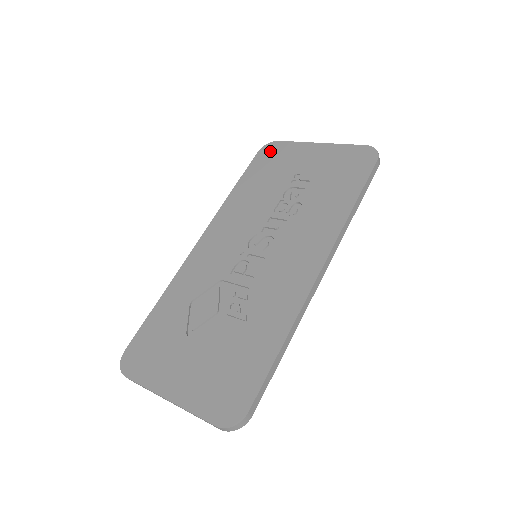
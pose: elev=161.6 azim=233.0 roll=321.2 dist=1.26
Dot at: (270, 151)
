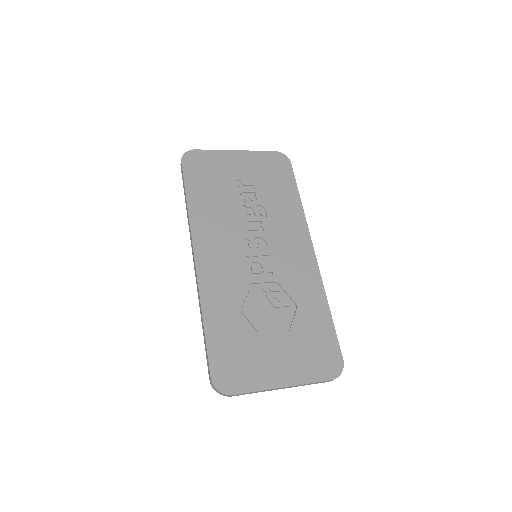
Dot at: (194, 160)
